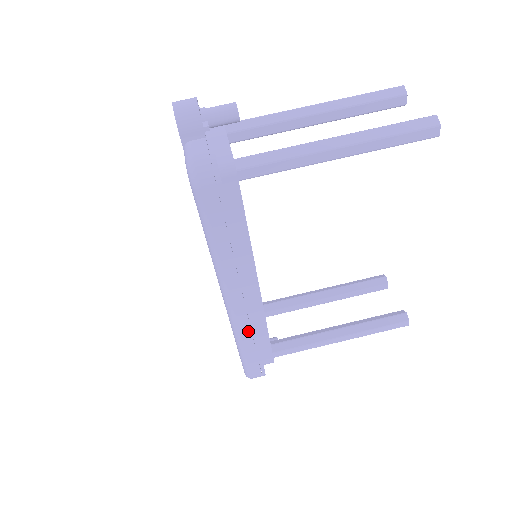
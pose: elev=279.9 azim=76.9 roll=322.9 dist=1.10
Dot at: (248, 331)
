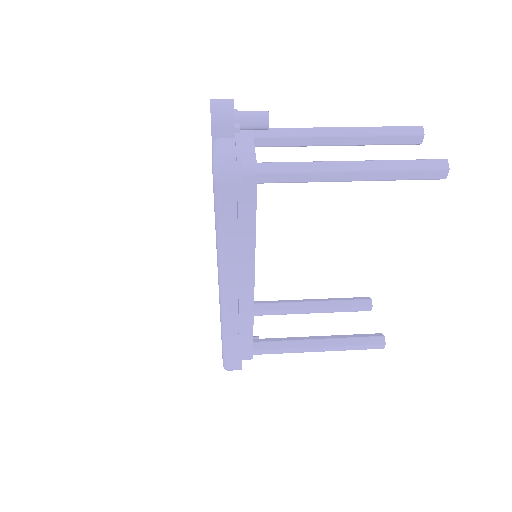
Dot at: (235, 324)
